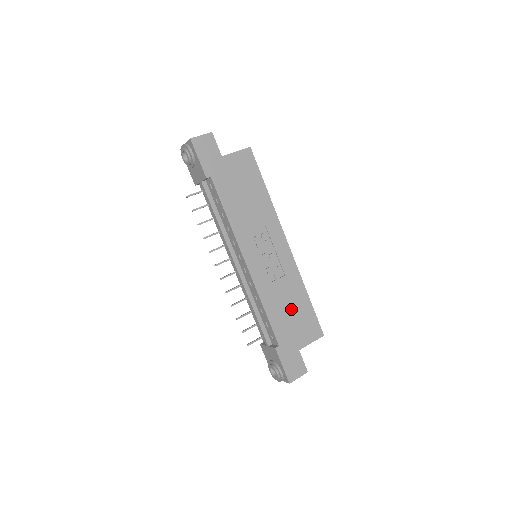
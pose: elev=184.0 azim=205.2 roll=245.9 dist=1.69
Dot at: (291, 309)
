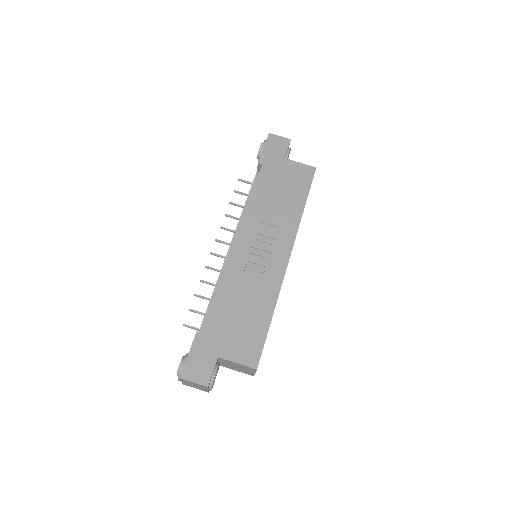
Dot at: (244, 313)
